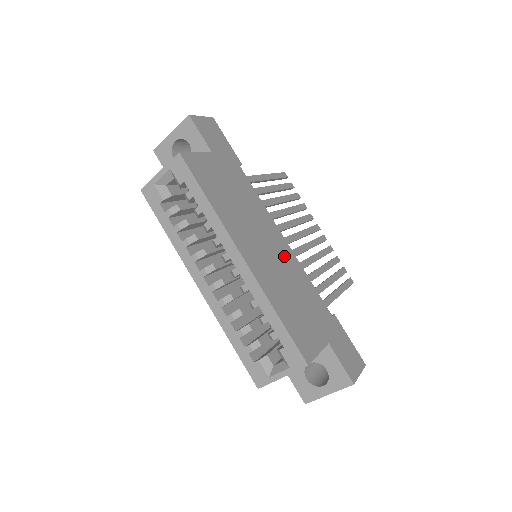
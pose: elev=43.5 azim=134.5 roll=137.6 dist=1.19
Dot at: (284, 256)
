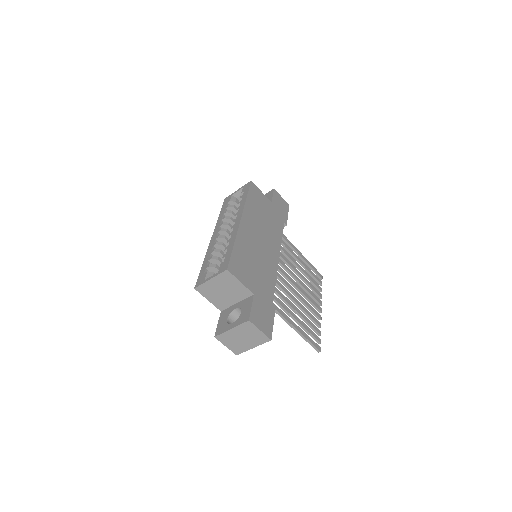
Dot at: (269, 256)
